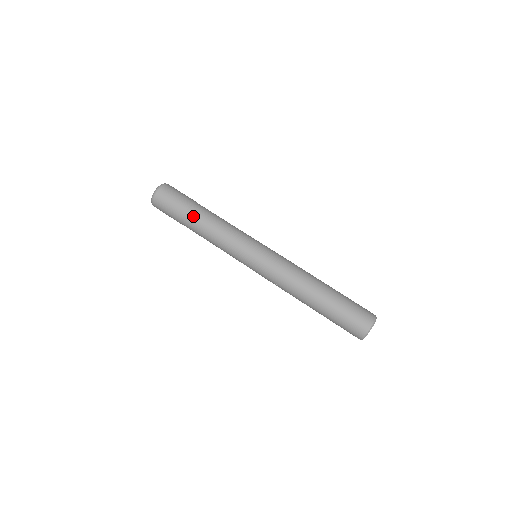
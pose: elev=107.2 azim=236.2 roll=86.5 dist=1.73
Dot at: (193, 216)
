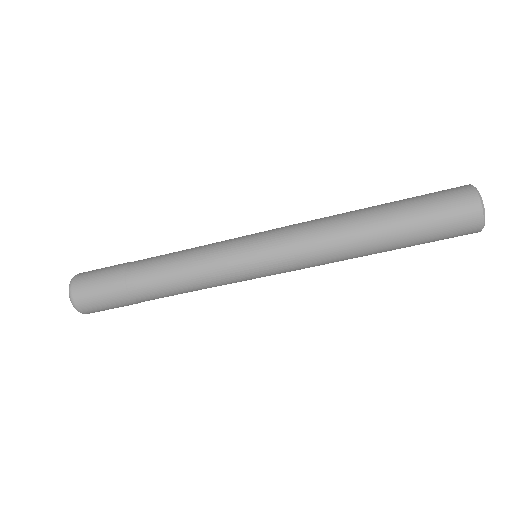
Dot at: (143, 294)
